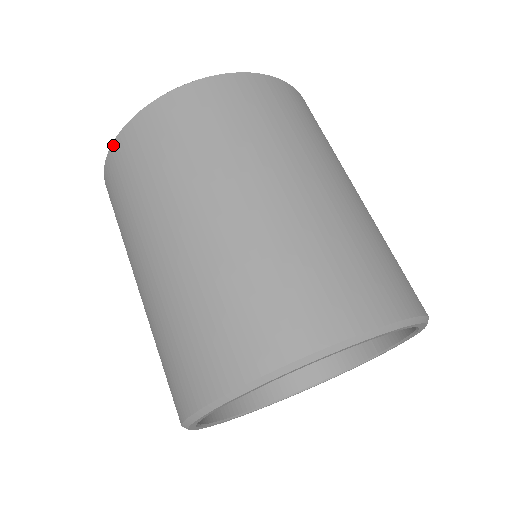
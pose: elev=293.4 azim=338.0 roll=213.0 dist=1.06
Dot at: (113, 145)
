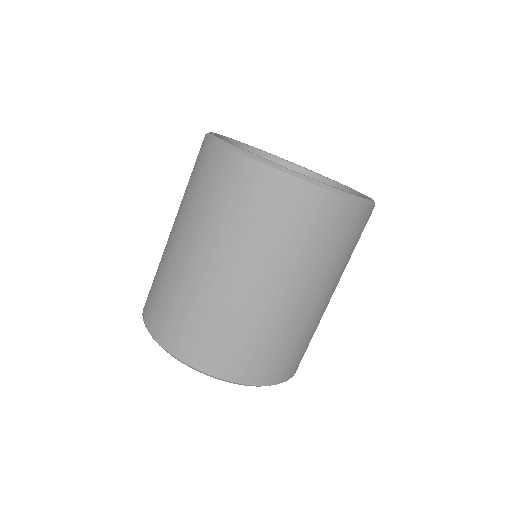
Dot at: occluded
